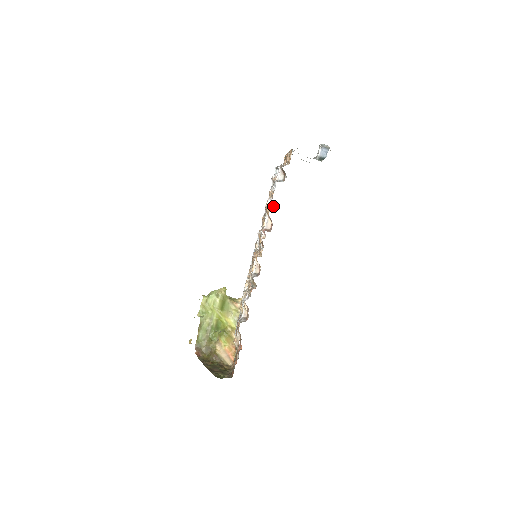
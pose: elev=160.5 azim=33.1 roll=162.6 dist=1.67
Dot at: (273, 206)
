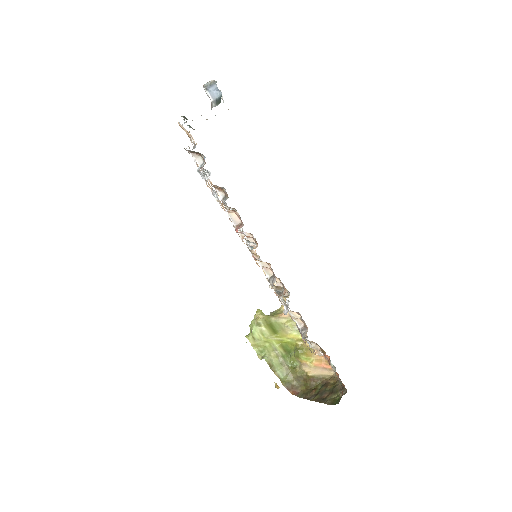
Dot at: (225, 192)
